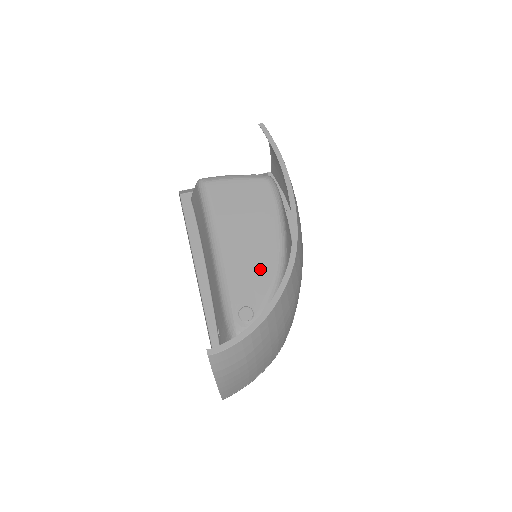
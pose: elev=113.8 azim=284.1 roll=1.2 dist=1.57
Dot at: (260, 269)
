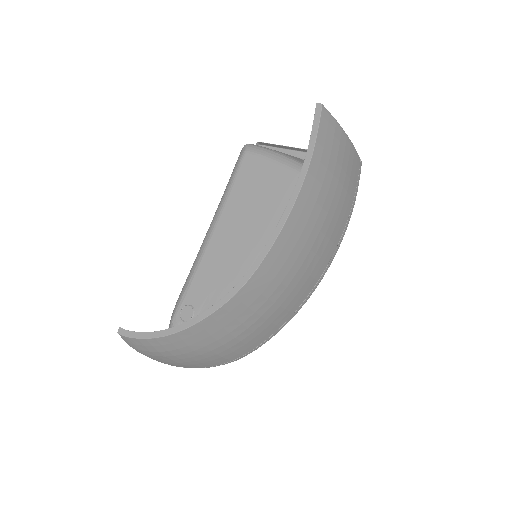
Dot at: (227, 277)
